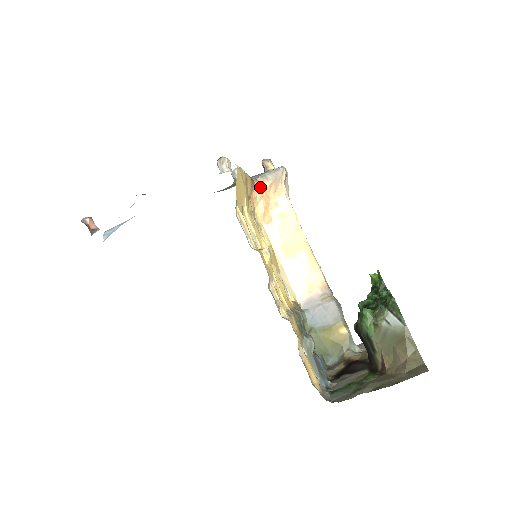
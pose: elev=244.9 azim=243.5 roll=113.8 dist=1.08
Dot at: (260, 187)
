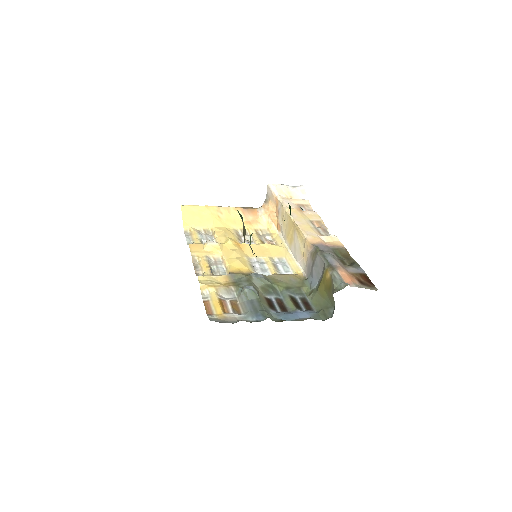
Dot at: (264, 209)
